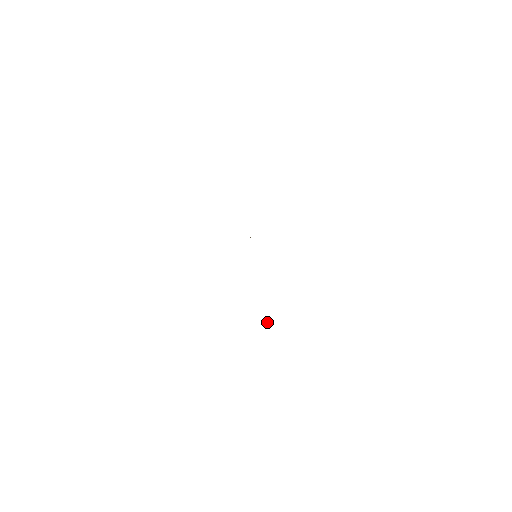
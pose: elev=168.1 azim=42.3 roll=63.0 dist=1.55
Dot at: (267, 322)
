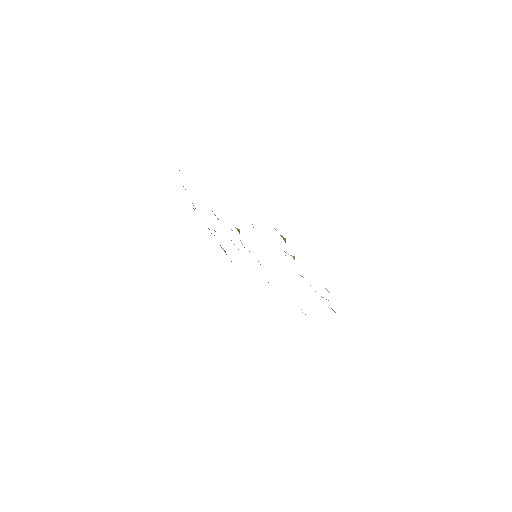
Dot at: occluded
